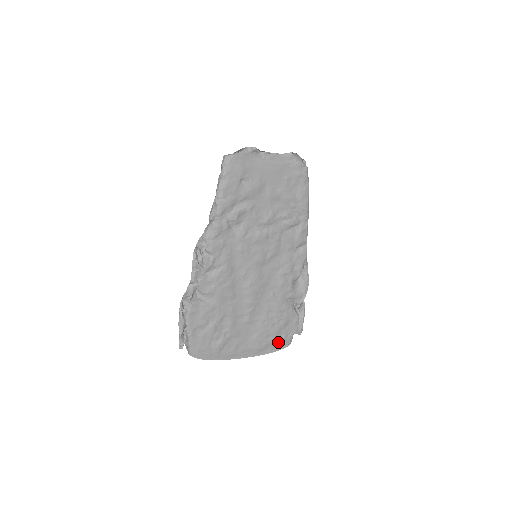
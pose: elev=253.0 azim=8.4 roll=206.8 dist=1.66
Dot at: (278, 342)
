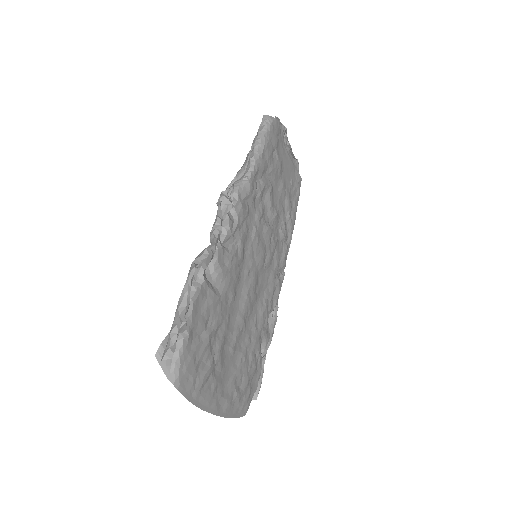
Dot at: (243, 401)
